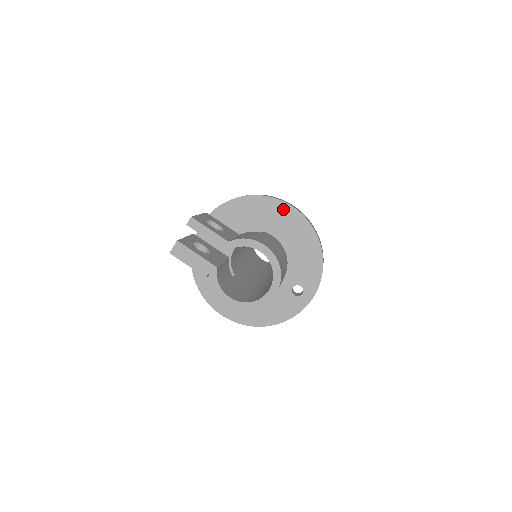
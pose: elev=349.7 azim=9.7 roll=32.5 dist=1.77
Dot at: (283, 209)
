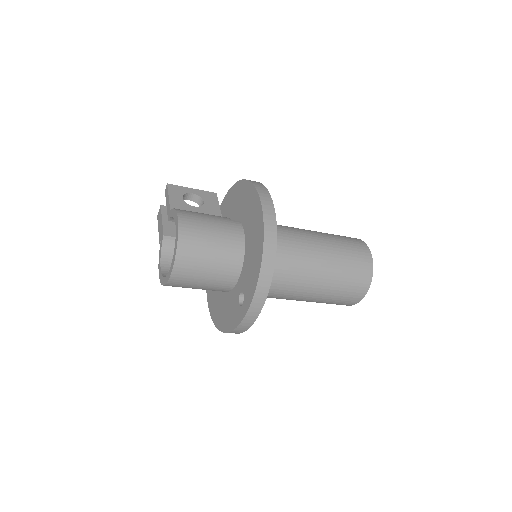
Dot at: (254, 197)
